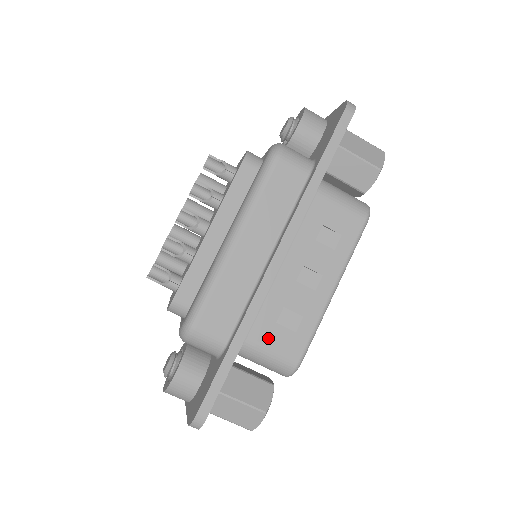
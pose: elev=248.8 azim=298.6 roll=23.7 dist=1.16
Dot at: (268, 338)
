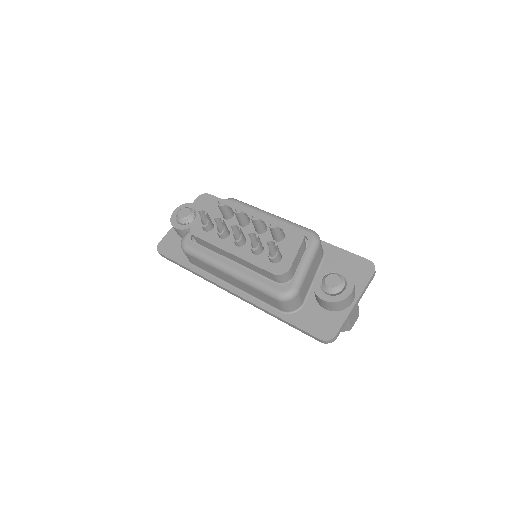
Dot at: occluded
